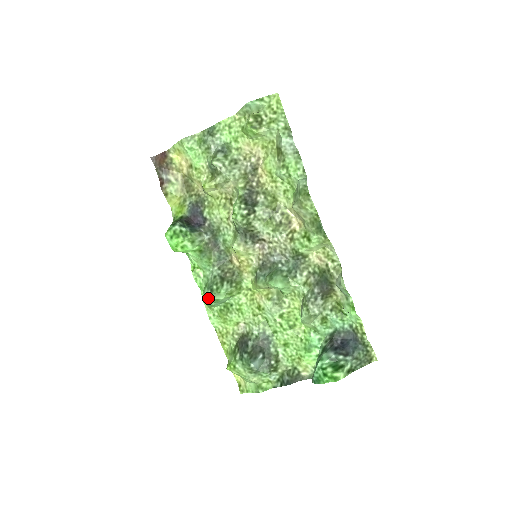
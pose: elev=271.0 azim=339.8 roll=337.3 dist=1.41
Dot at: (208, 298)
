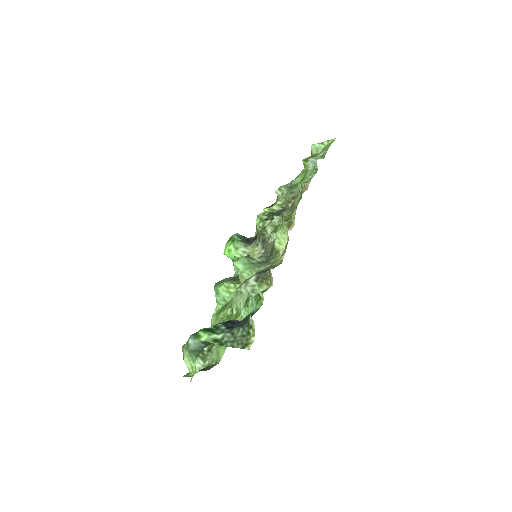
Dot at: (214, 288)
